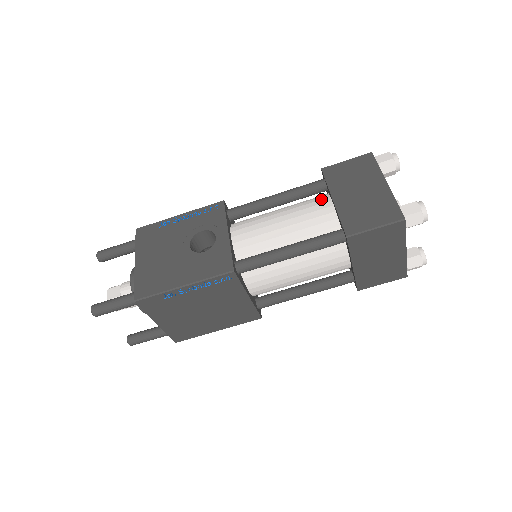
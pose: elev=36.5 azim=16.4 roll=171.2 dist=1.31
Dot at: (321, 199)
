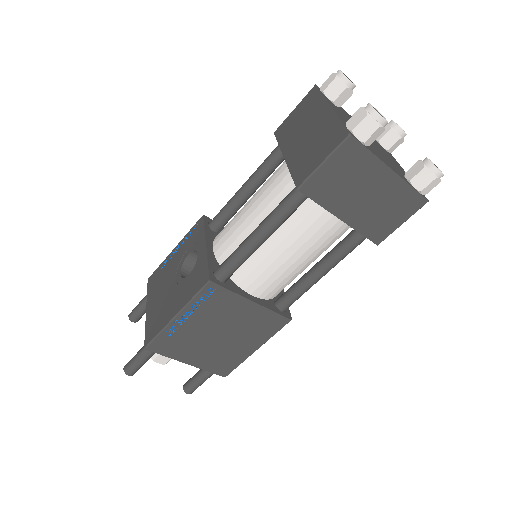
Dot at: occluded
